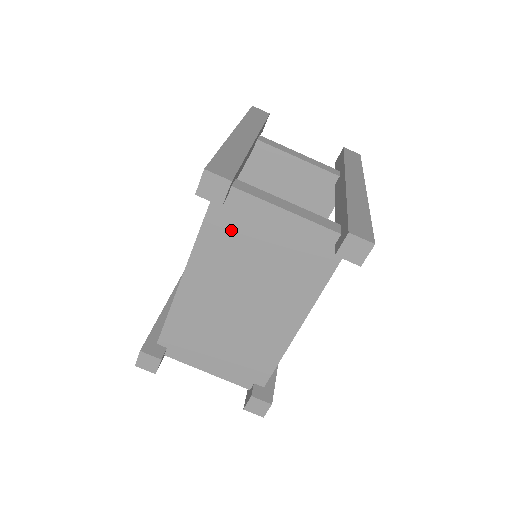
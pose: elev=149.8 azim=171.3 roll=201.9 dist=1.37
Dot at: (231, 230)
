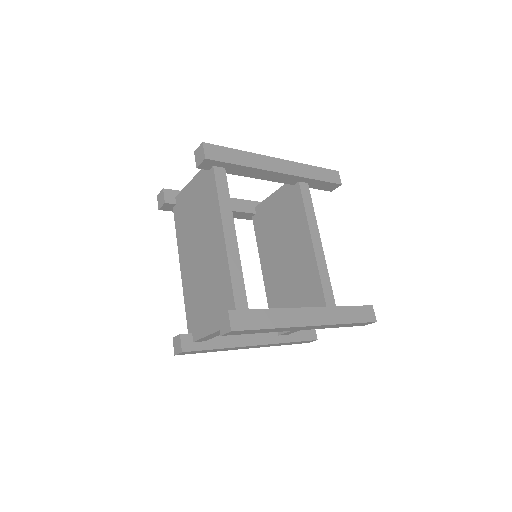
Dot at: (182, 217)
